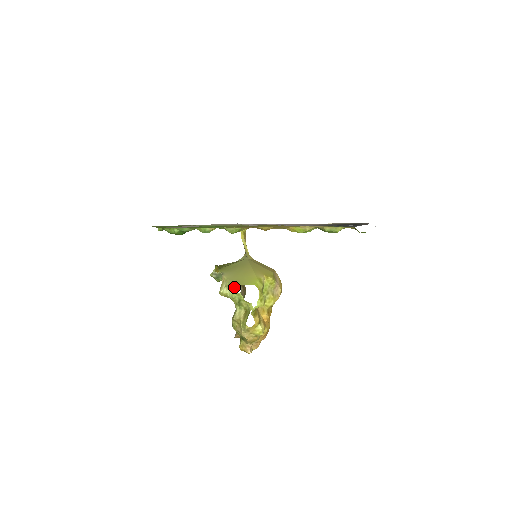
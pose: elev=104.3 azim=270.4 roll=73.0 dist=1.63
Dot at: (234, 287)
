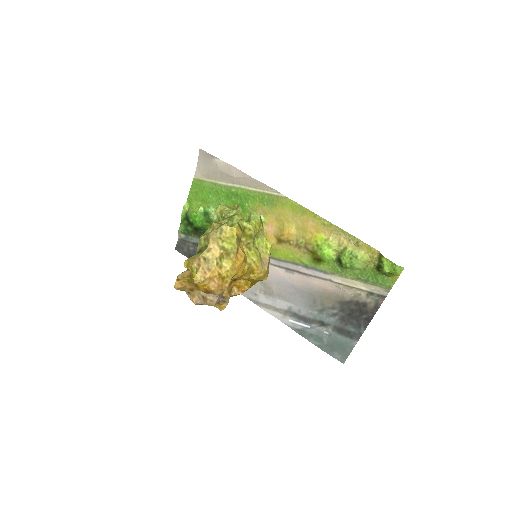
Dot at: (238, 206)
